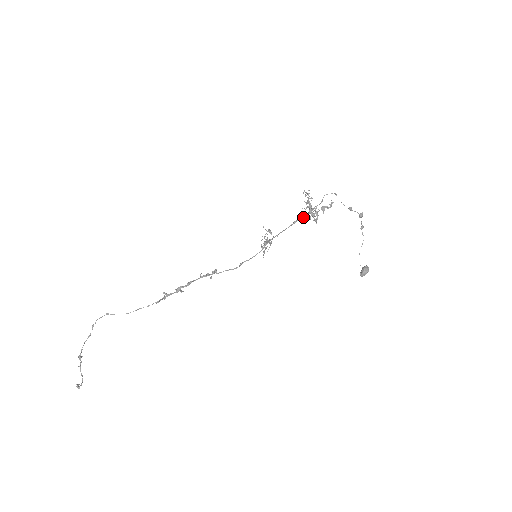
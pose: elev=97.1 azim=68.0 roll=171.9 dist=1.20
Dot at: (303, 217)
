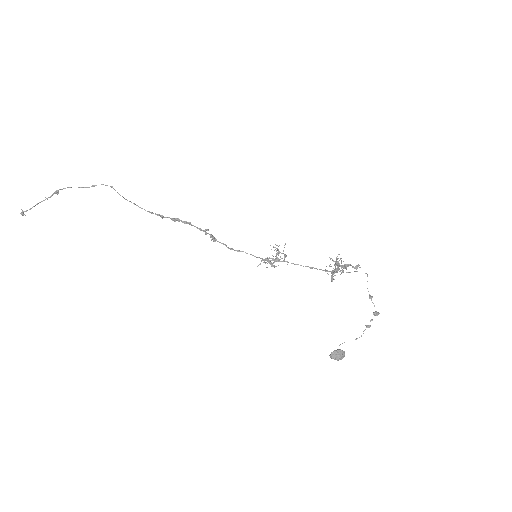
Dot at: (323, 270)
